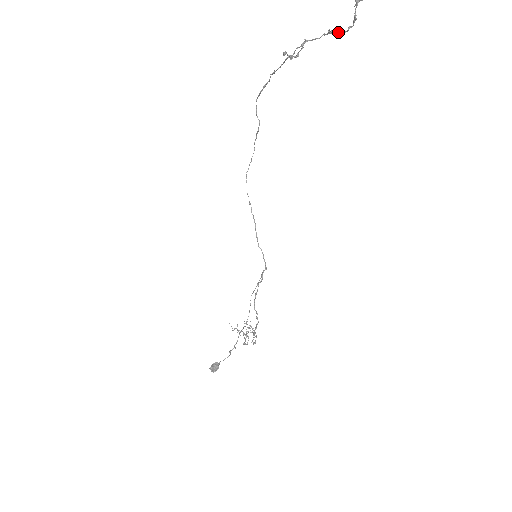
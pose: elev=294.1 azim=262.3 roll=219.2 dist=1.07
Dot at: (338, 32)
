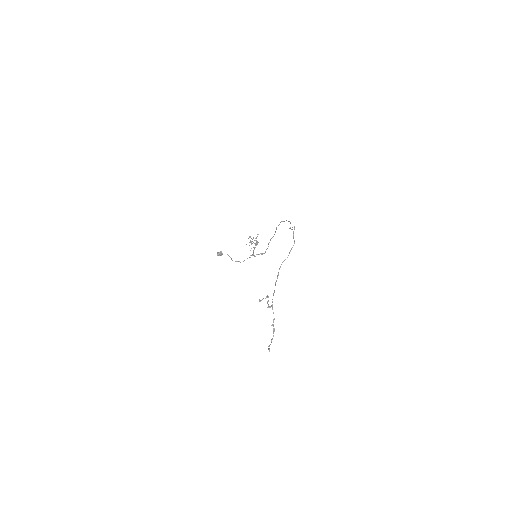
Dot at: (273, 330)
